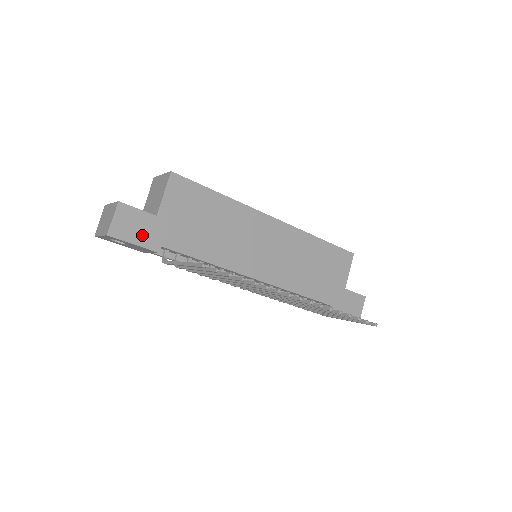
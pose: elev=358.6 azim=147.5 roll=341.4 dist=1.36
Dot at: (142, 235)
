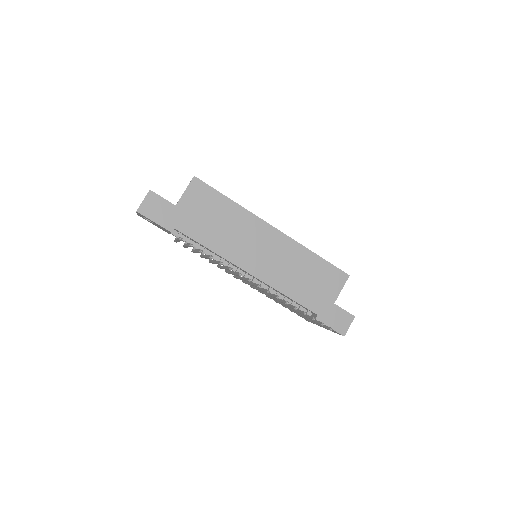
Dot at: (162, 217)
